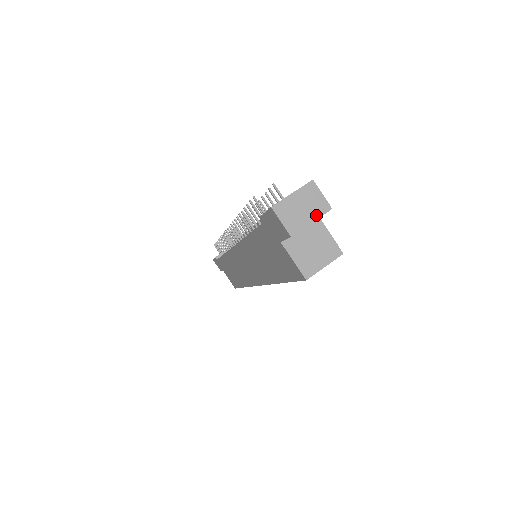
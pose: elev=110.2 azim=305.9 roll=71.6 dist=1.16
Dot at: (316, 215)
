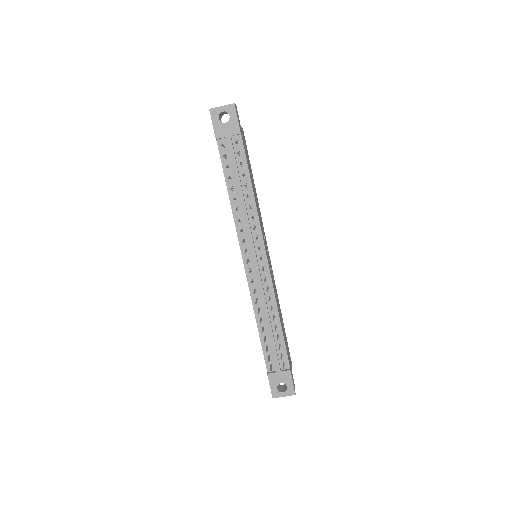
Dot at: occluded
